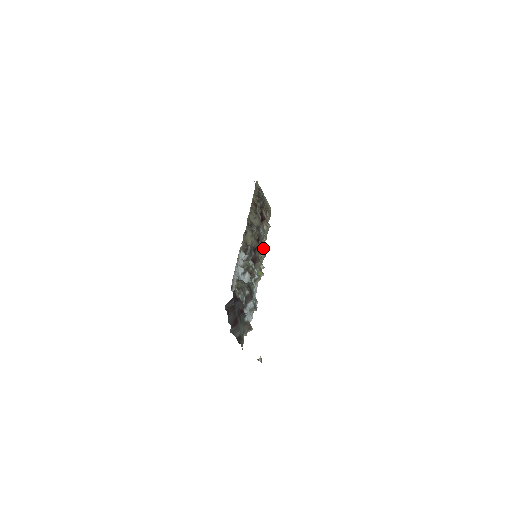
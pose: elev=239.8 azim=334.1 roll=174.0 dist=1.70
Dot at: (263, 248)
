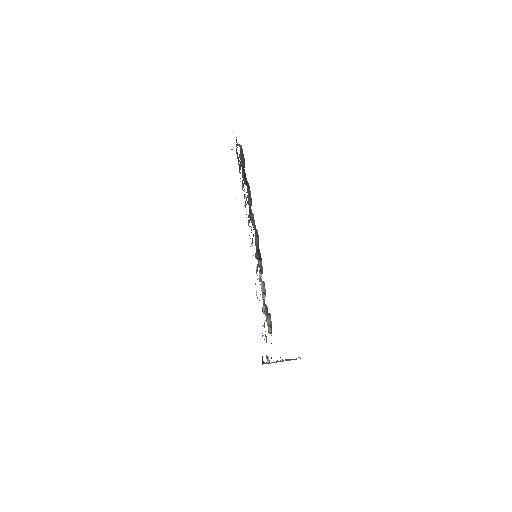
Dot at: occluded
